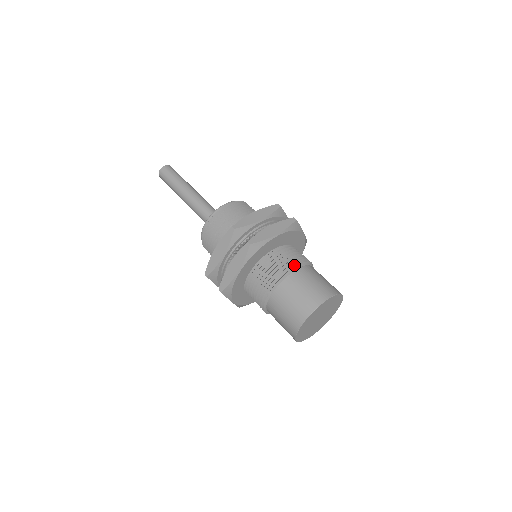
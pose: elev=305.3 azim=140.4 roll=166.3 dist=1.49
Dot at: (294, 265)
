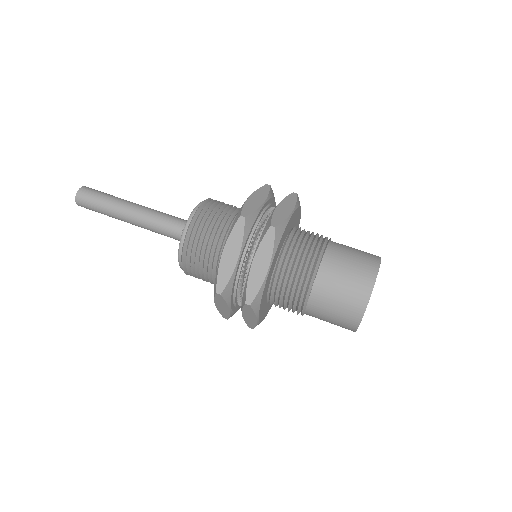
Dot at: (308, 277)
